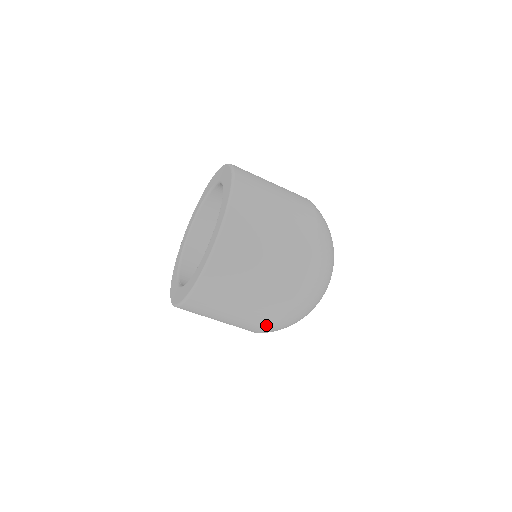
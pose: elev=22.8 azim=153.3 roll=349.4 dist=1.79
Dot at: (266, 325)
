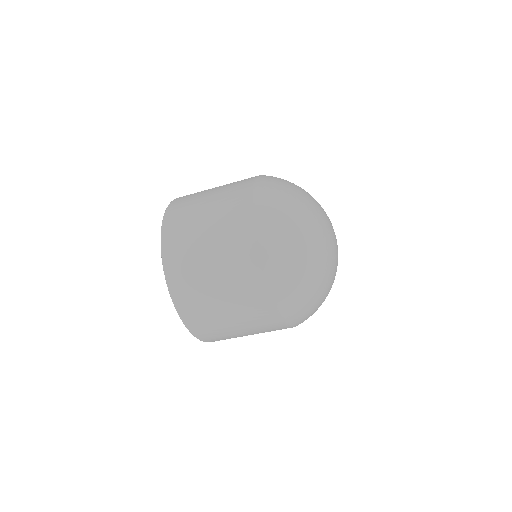
Dot at: (280, 325)
